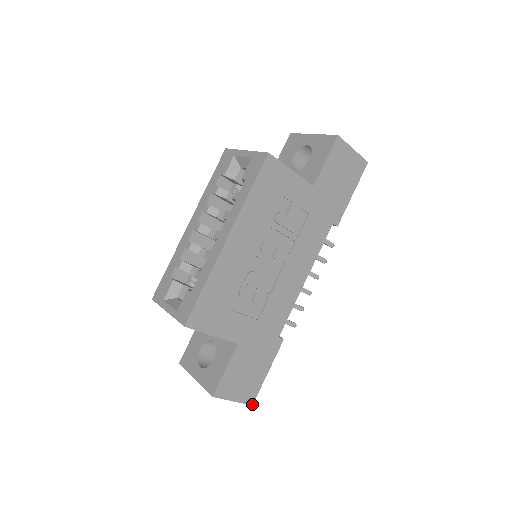
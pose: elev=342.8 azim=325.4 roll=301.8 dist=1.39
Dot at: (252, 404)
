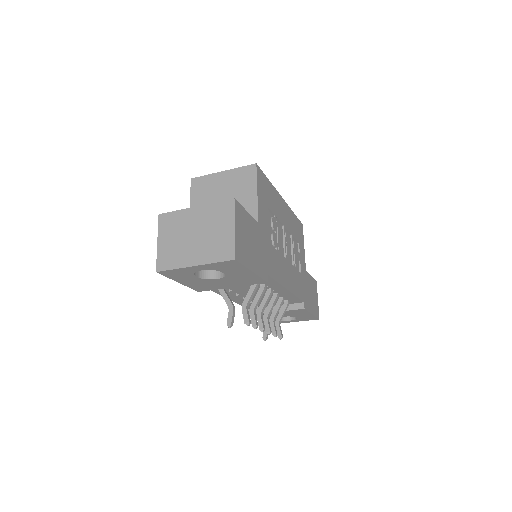
Dot at: (236, 259)
